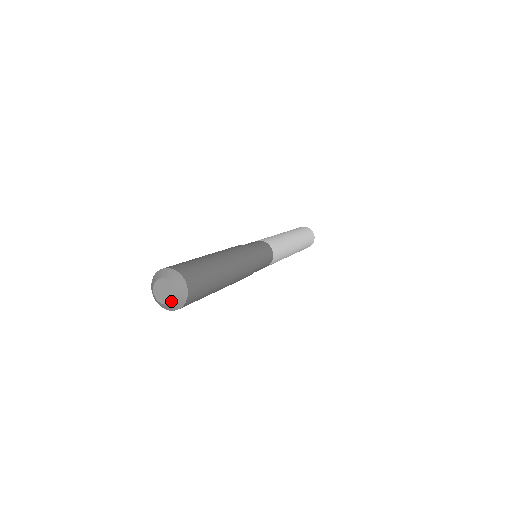
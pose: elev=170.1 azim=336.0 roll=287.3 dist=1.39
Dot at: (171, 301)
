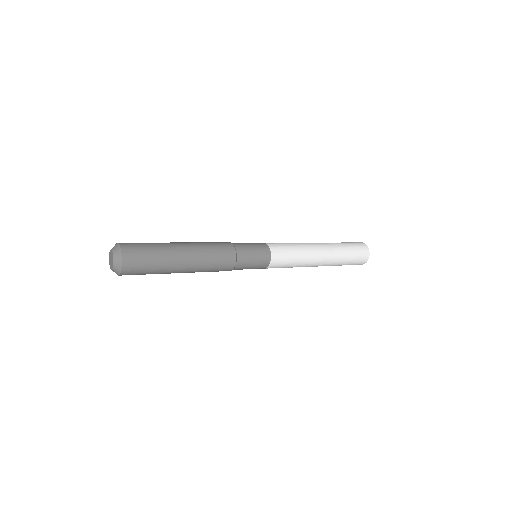
Dot at: (112, 268)
